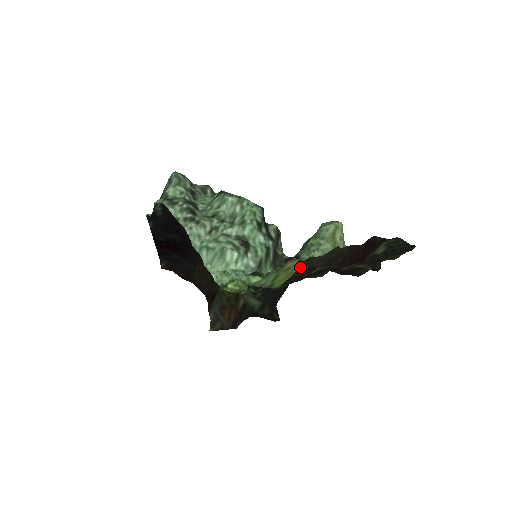
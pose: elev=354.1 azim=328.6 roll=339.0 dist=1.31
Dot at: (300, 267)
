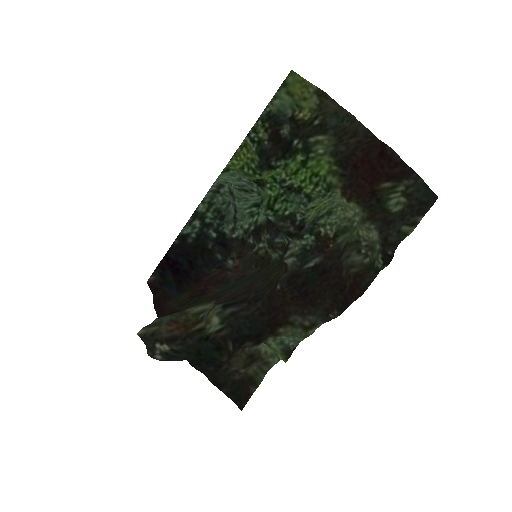
Dot at: (313, 123)
